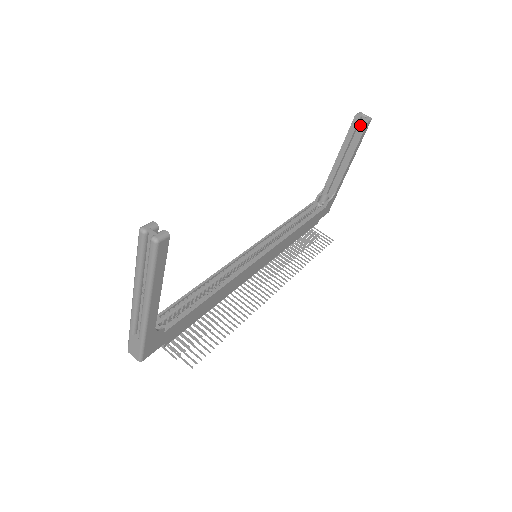
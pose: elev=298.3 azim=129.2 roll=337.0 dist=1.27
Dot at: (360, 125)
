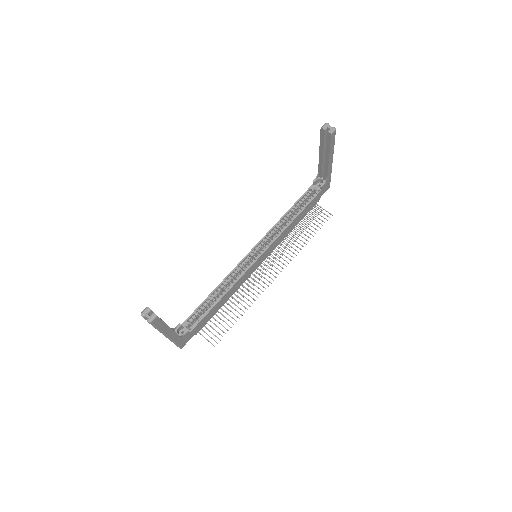
Dot at: occluded
